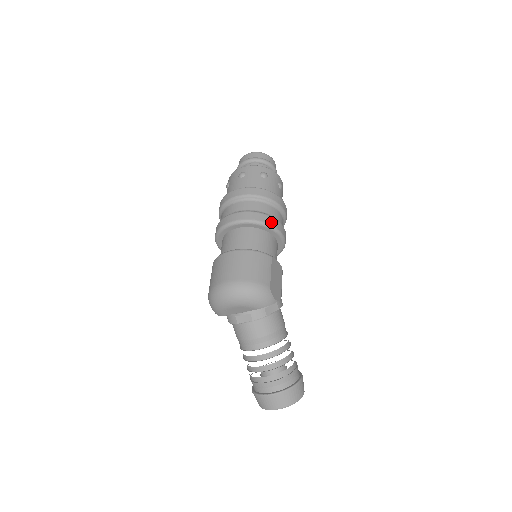
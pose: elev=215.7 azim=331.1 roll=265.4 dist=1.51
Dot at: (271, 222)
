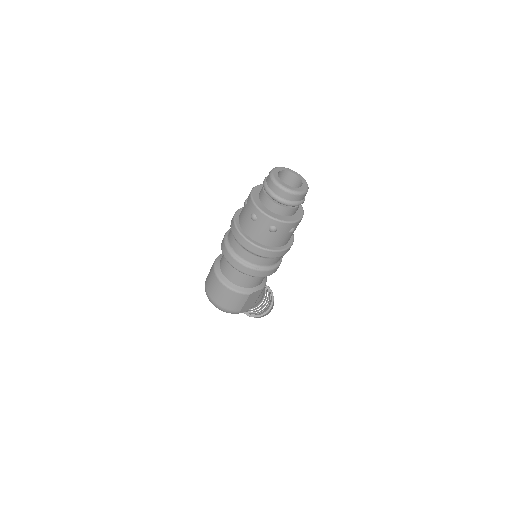
Dot at: (259, 275)
